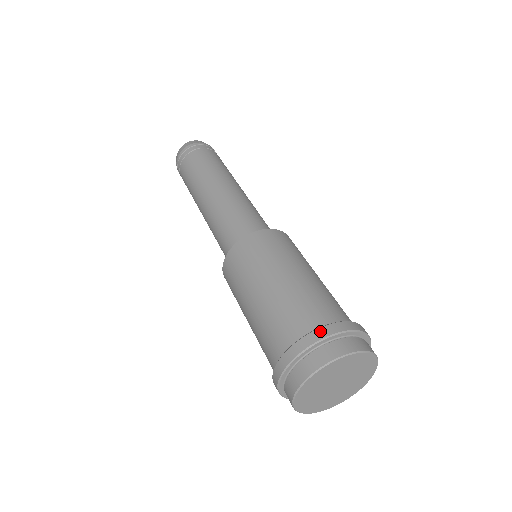
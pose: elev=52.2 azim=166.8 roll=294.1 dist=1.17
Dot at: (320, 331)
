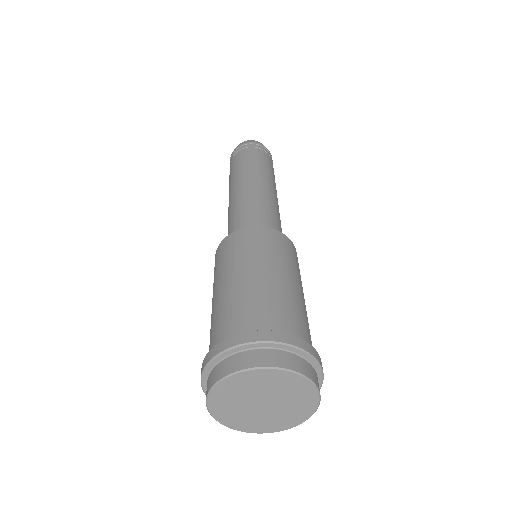
Dot at: (220, 344)
